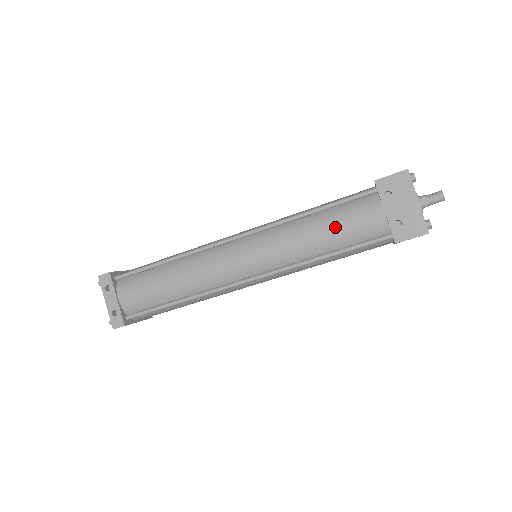
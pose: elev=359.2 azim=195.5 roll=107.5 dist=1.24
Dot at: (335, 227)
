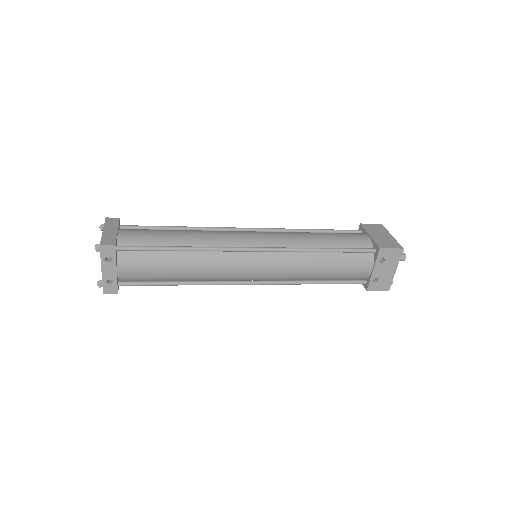
Dot at: (336, 269)
